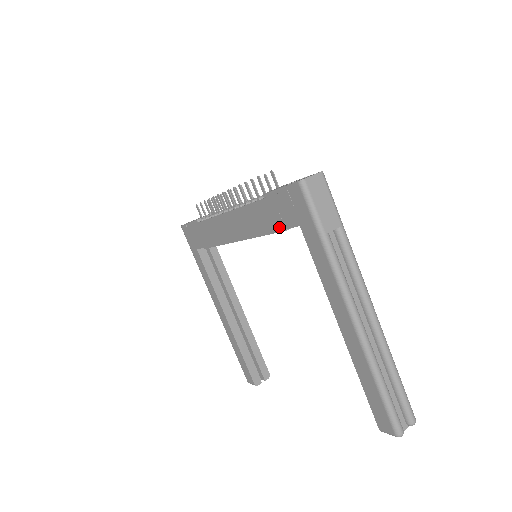
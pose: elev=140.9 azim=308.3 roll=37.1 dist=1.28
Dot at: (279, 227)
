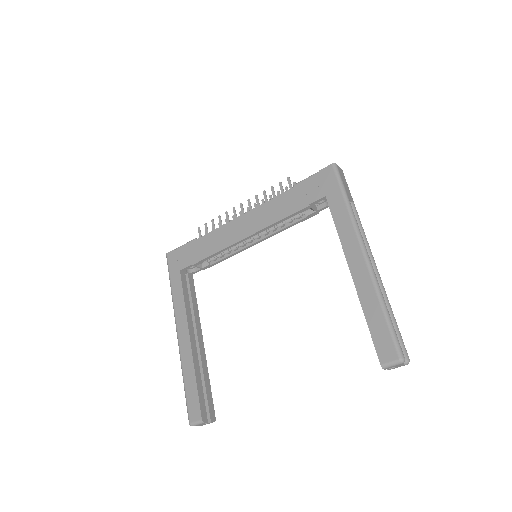
Dot at: (303, 205)
